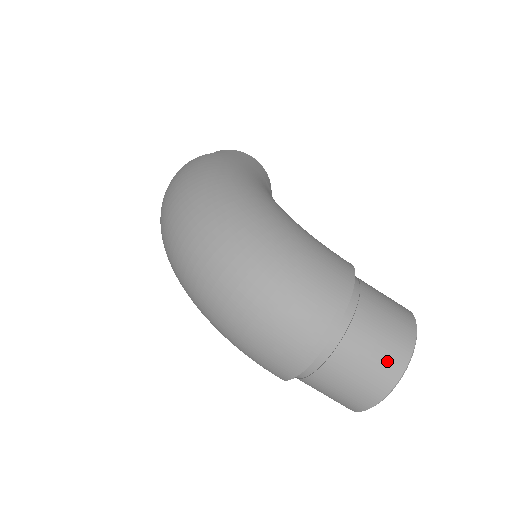
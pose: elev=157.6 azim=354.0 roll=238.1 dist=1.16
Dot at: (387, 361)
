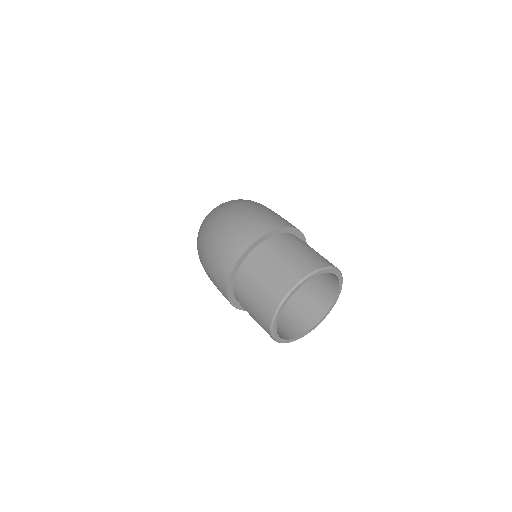
Dot at: (296, 266)
